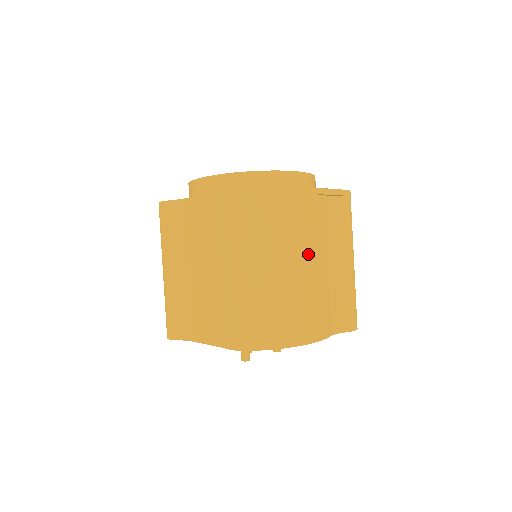
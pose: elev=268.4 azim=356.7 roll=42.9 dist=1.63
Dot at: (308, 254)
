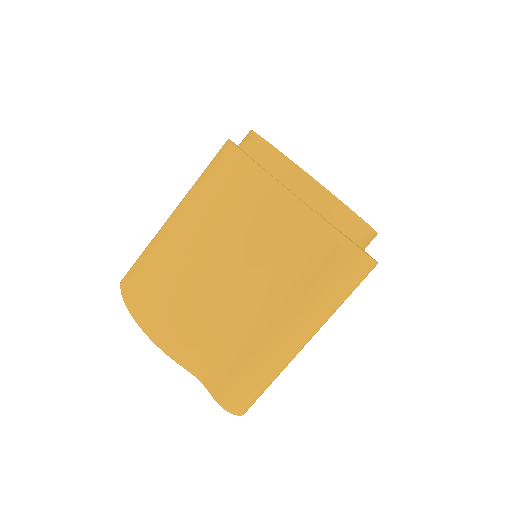
Dot at: (223, 254)
